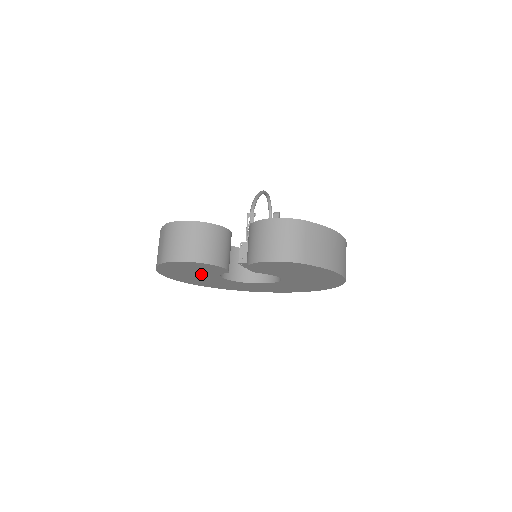
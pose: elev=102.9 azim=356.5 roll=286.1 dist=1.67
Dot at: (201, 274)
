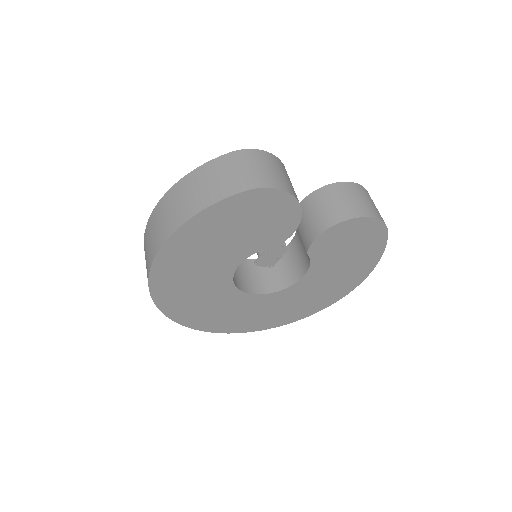
Dot at: (231, 247)
